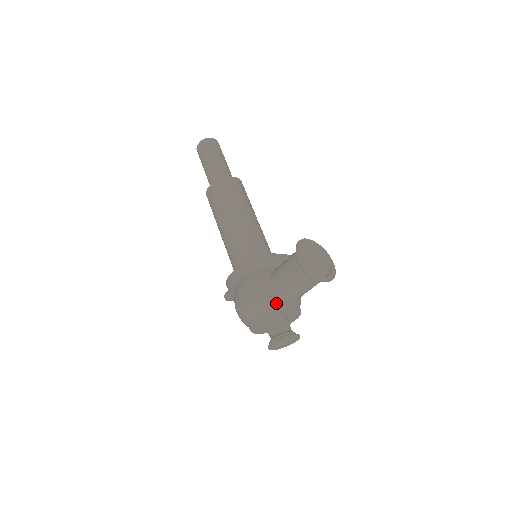
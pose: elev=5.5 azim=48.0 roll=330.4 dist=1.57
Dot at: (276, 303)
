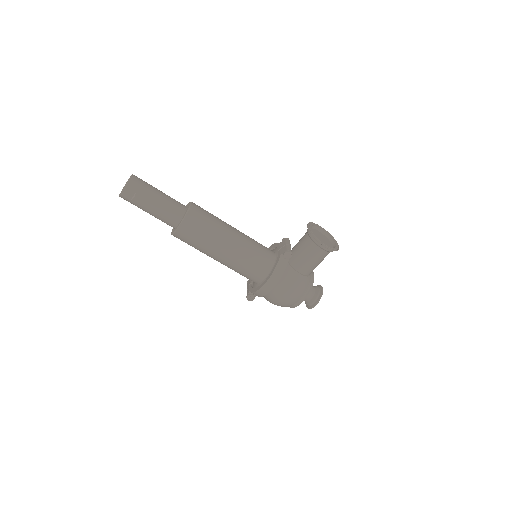
Dot at: (309, 281)
